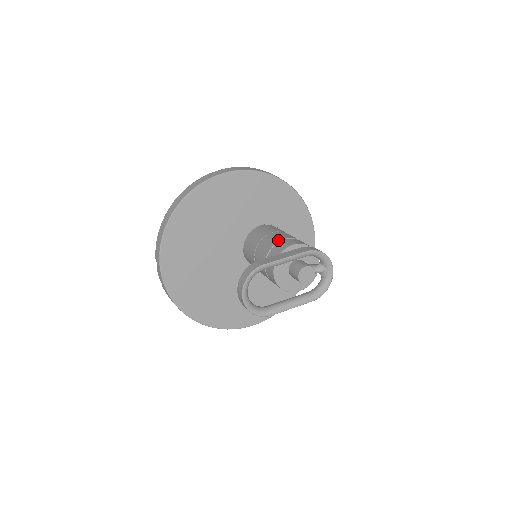
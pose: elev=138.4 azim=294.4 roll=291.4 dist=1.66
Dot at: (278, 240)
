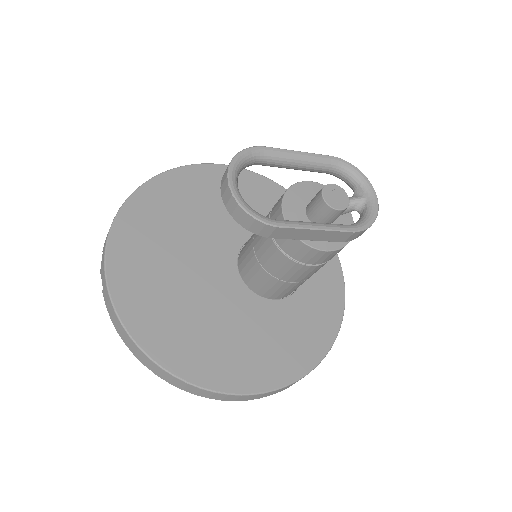
Dot at: occluded
